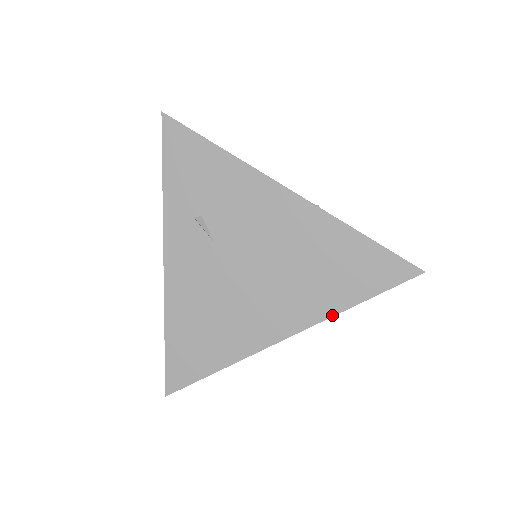
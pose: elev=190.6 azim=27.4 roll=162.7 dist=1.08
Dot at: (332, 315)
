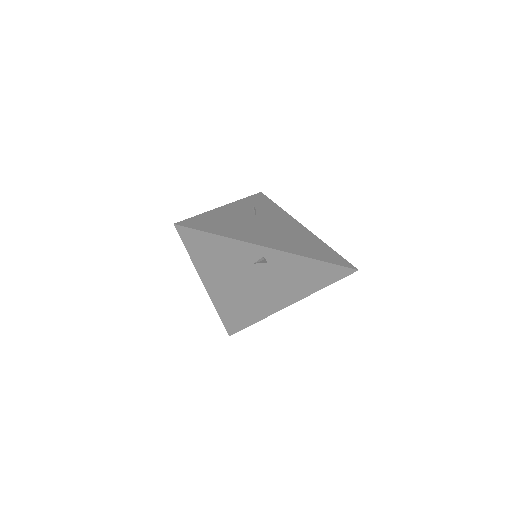
Dot at: (302, 255)
